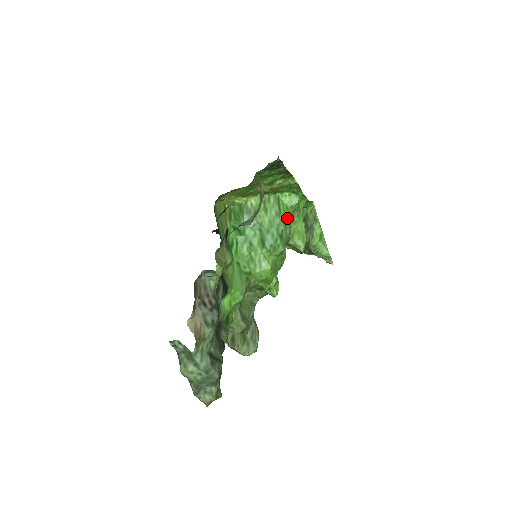
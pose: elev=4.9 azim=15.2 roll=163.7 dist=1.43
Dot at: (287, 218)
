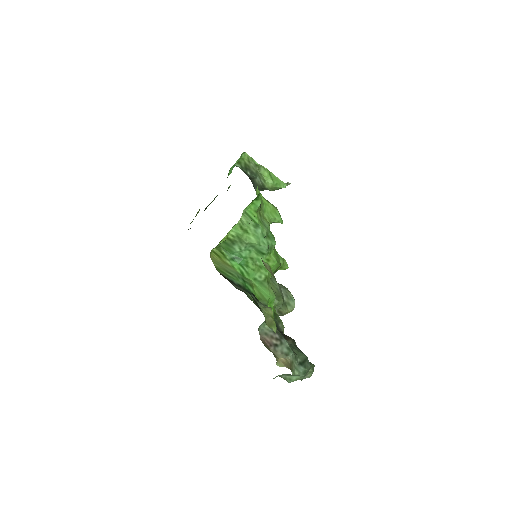
Dot at: (261, 218)
